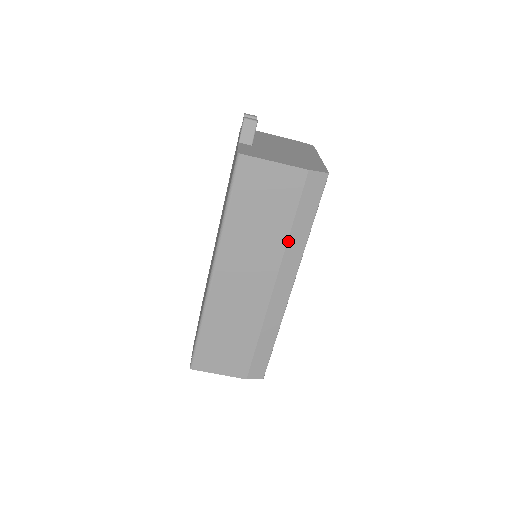
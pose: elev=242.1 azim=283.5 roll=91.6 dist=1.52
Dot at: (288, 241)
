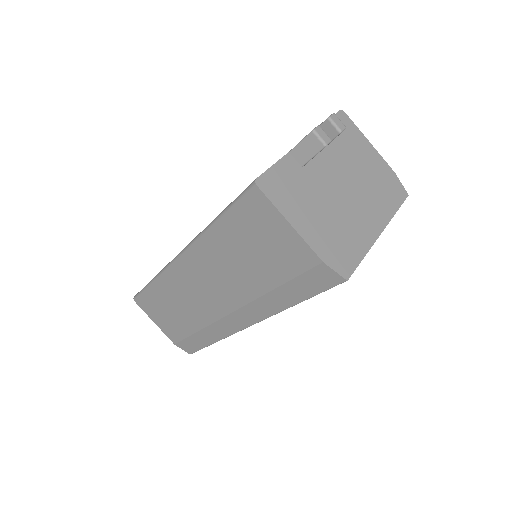
Dot at: (263, 296)
